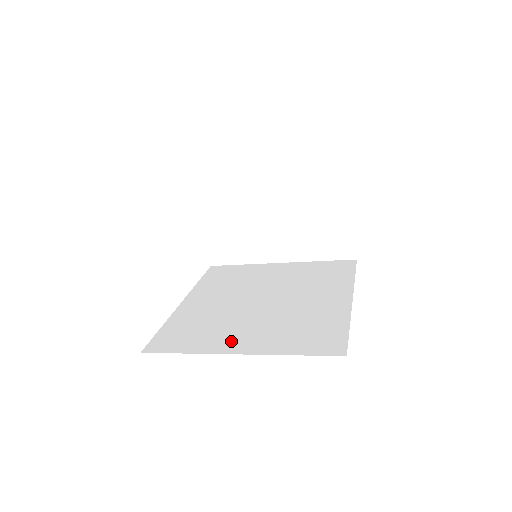
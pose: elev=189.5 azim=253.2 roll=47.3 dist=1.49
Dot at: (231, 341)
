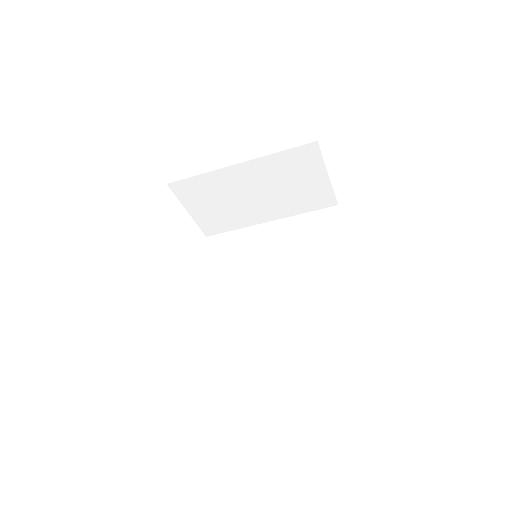
Dot at: (262, 341)
